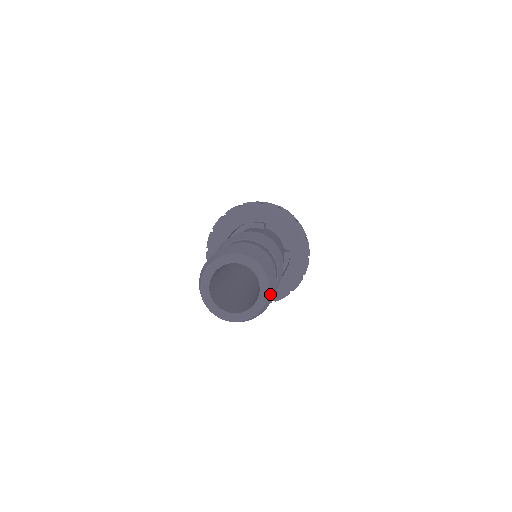
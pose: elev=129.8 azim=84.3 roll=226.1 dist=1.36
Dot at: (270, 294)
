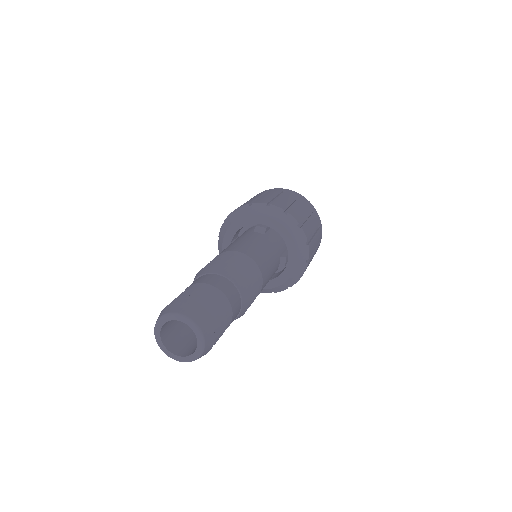
Dot at: (207, 347)
